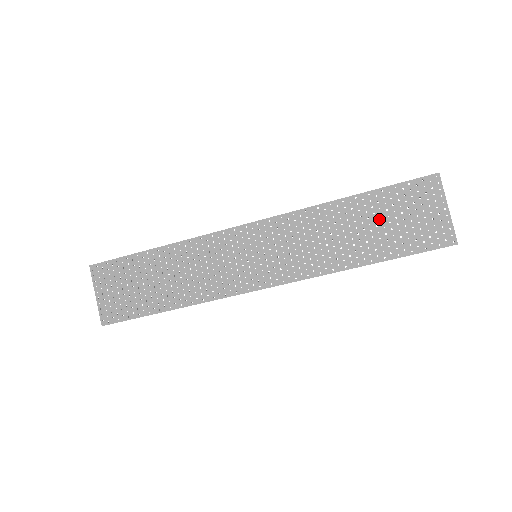
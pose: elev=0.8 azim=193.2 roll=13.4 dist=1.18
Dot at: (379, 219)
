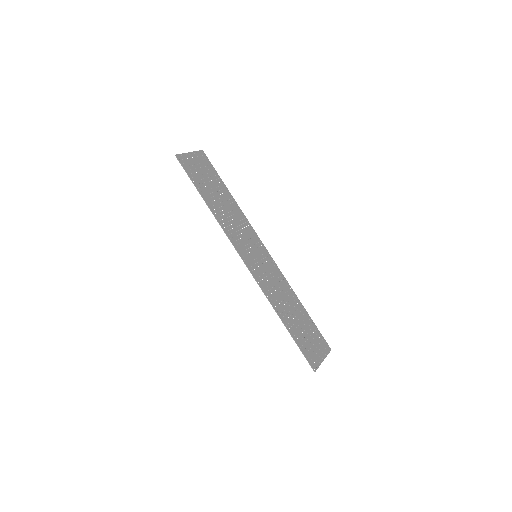
Dot at: (303, 324)
